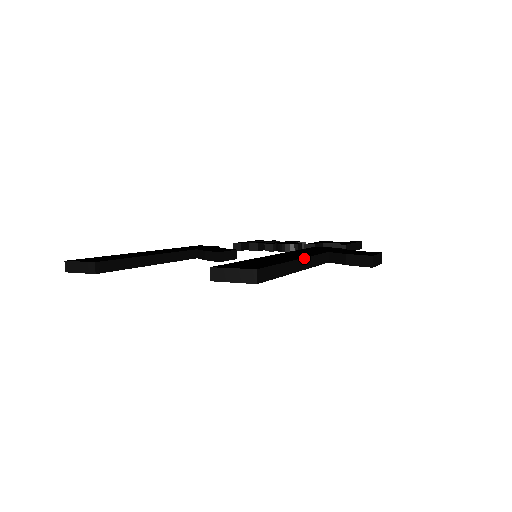
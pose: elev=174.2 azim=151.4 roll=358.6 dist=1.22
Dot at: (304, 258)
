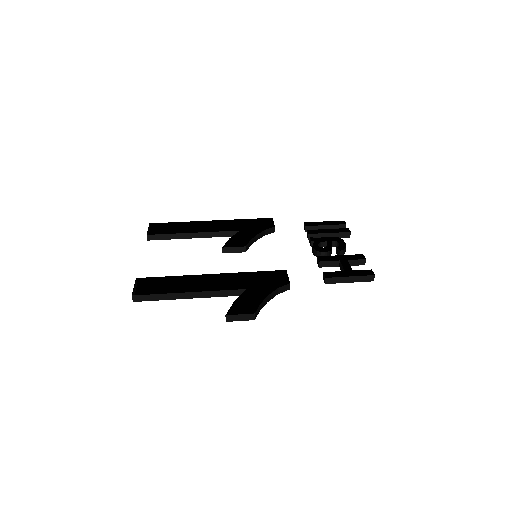
Dot at: (199, 292)
